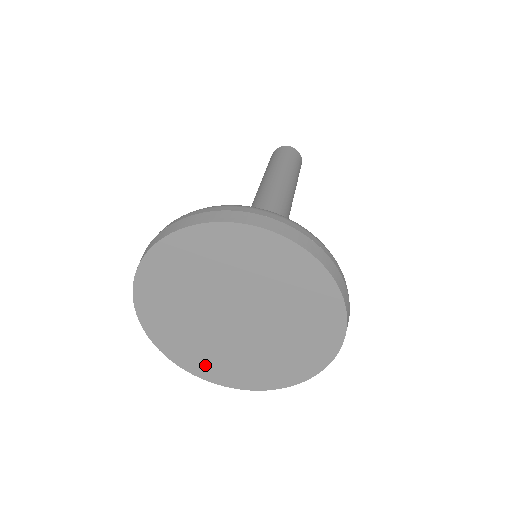
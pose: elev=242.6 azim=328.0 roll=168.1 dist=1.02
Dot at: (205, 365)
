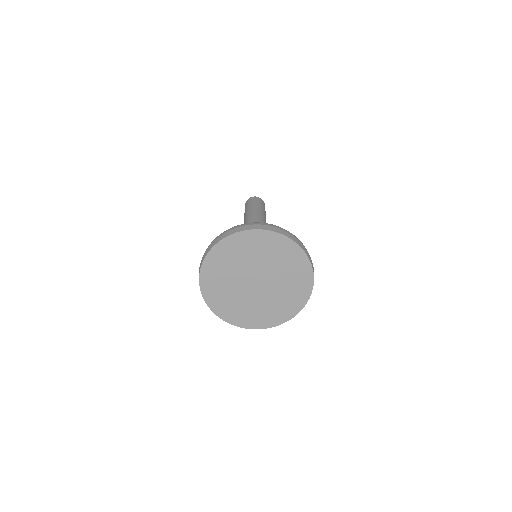
Dot at: (278, 315)
